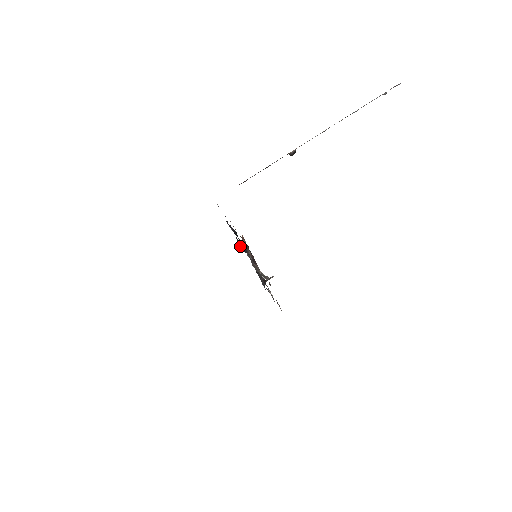
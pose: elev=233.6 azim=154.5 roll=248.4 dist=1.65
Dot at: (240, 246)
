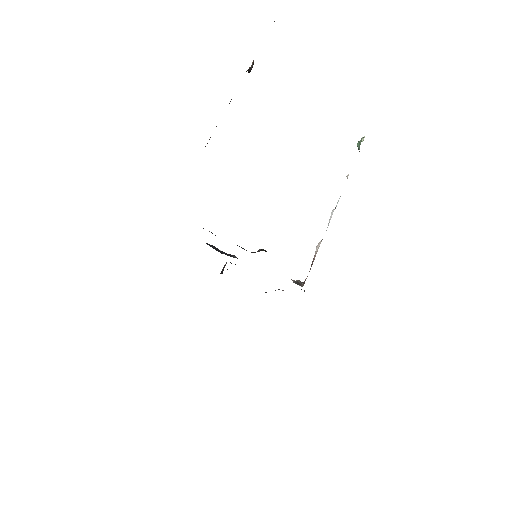
Dot at: (216, 250)
